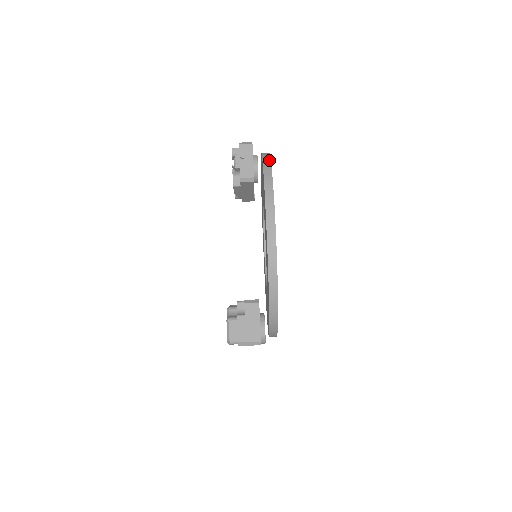
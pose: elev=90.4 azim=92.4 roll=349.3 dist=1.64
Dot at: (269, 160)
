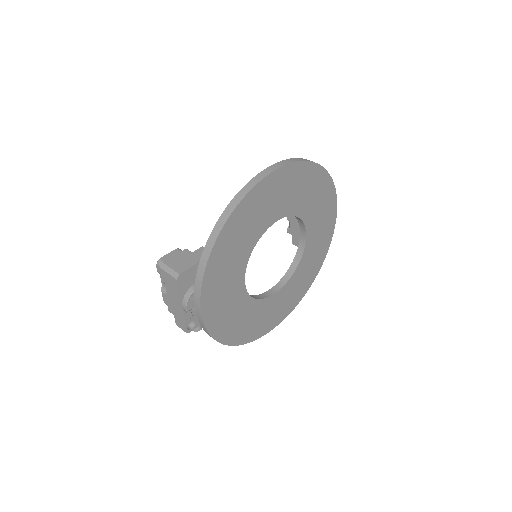
Dot at: (324, 168)
